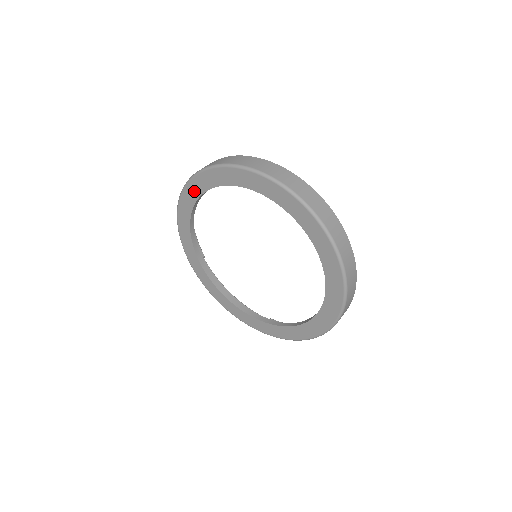
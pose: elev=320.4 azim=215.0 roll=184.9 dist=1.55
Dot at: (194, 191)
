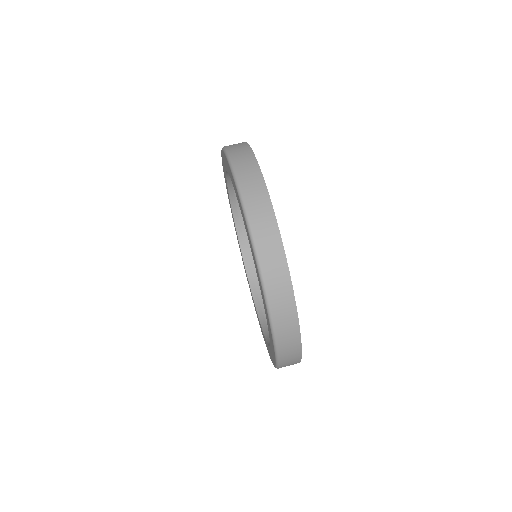
Dot at: (226, 185)
